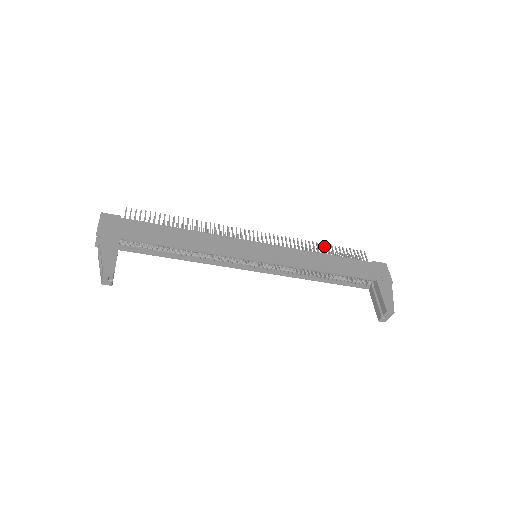
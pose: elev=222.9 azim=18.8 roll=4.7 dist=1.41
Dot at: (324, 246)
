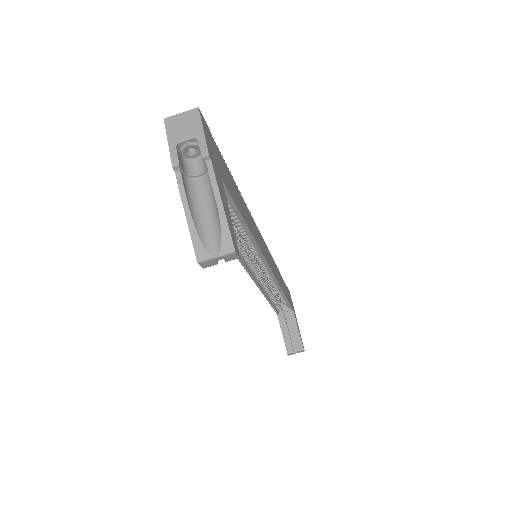
Dot at: occluded
